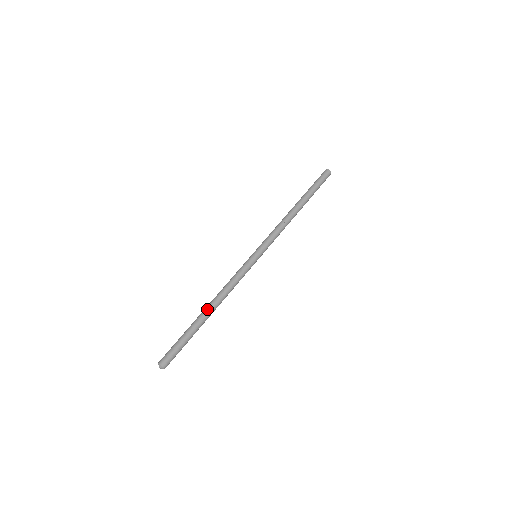
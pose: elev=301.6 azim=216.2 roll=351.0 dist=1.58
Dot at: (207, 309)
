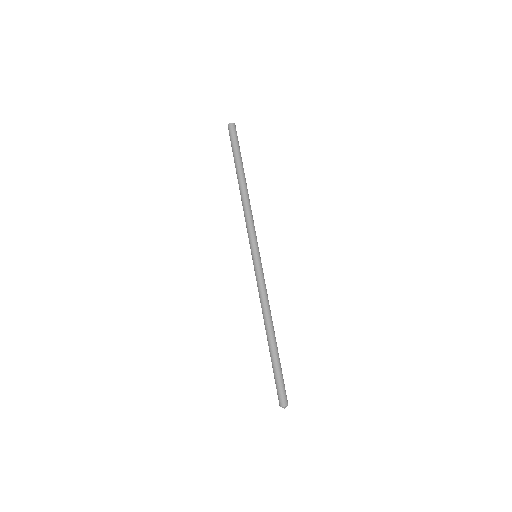
Dot at: (268, 335)
